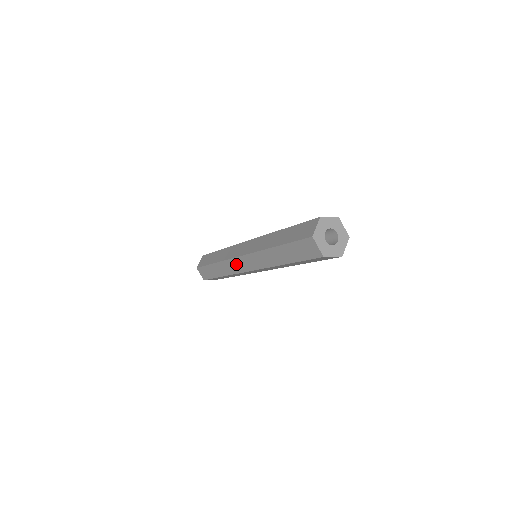
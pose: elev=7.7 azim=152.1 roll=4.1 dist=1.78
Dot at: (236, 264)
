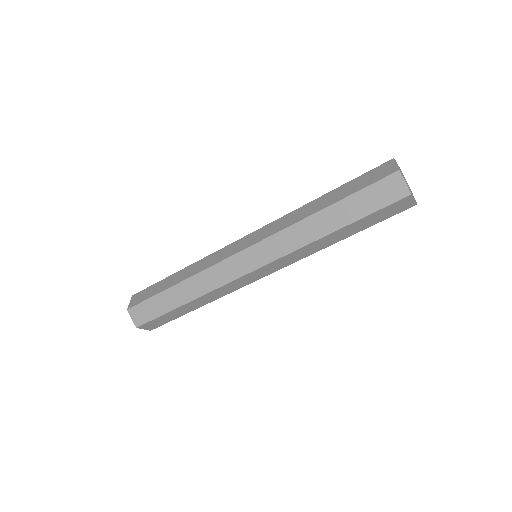
Dot at: (229, 267)
